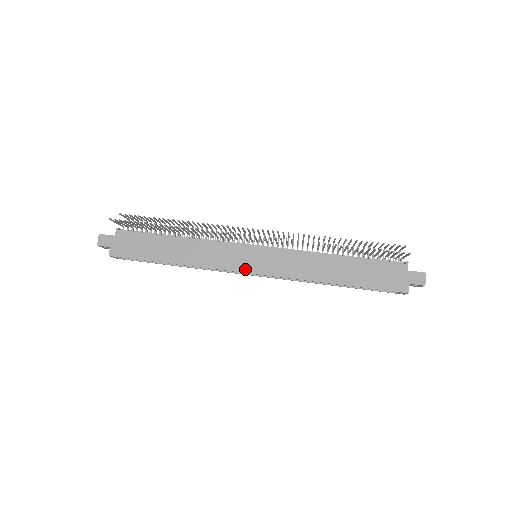
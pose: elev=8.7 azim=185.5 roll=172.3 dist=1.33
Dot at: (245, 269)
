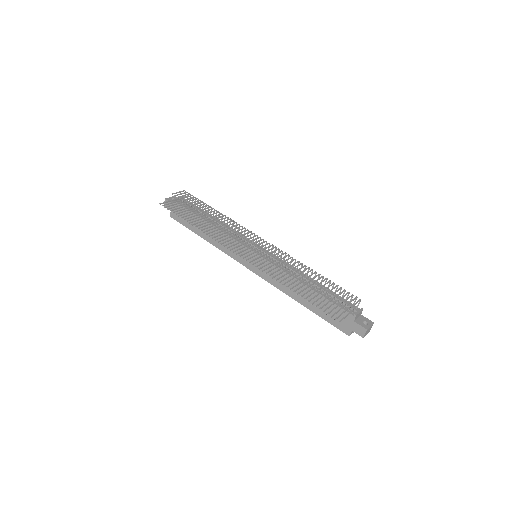
Dot at: (245, 264)
